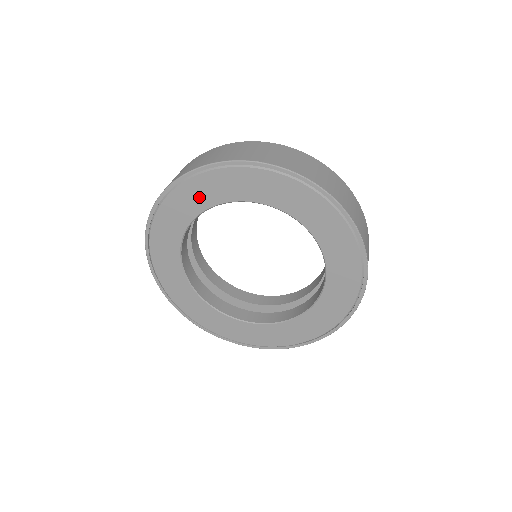
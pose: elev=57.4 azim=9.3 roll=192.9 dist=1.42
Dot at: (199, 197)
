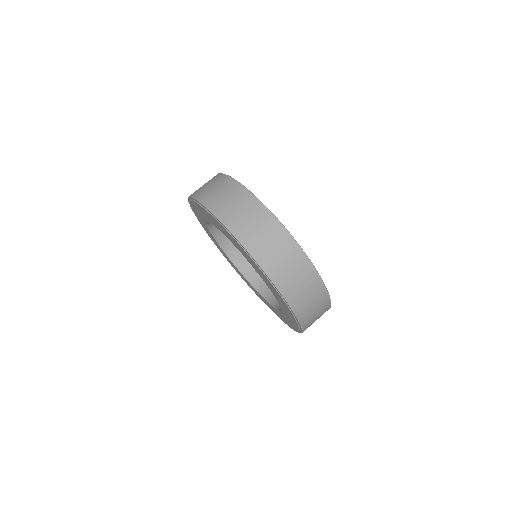
Dot at: (217, 225)
